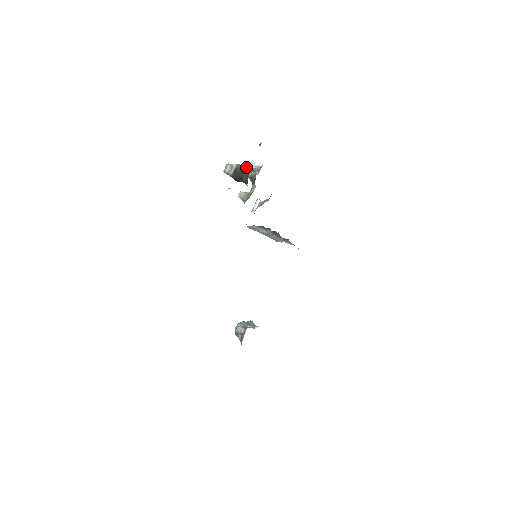
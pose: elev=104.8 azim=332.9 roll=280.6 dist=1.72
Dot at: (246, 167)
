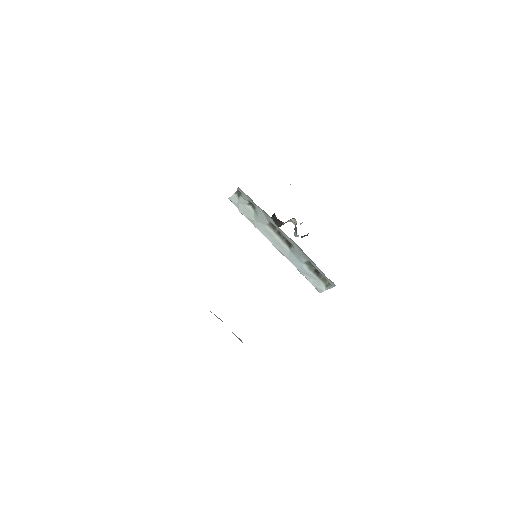
Dot at: occluded
